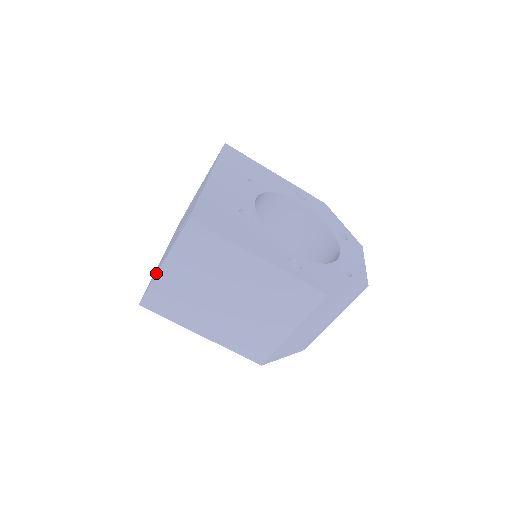
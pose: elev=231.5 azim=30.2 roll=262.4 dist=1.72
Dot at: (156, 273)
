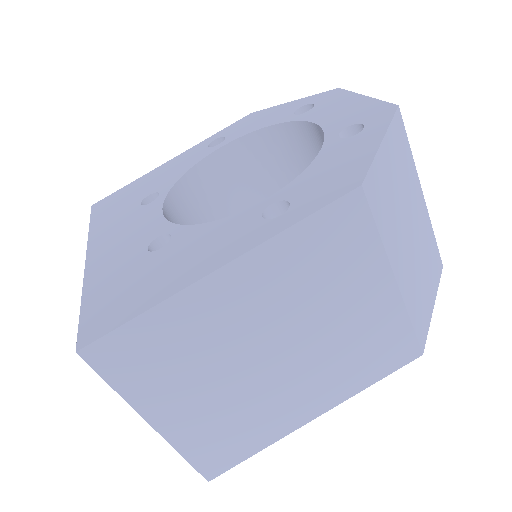
Dot at: (165, 437)
